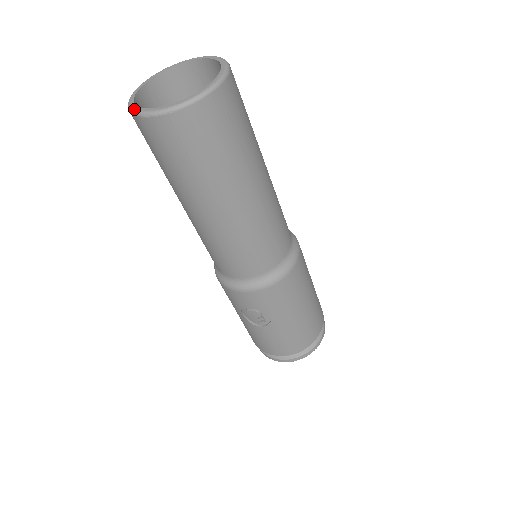
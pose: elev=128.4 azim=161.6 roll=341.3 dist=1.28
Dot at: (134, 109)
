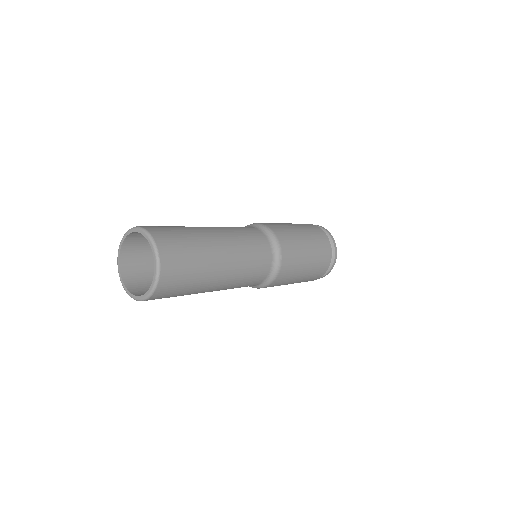
Dot at: (126, 291)
